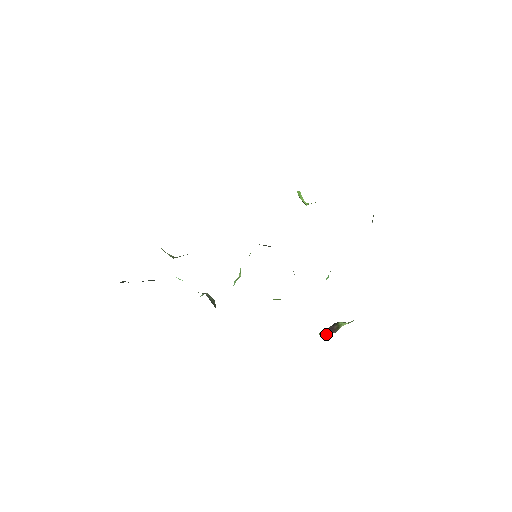
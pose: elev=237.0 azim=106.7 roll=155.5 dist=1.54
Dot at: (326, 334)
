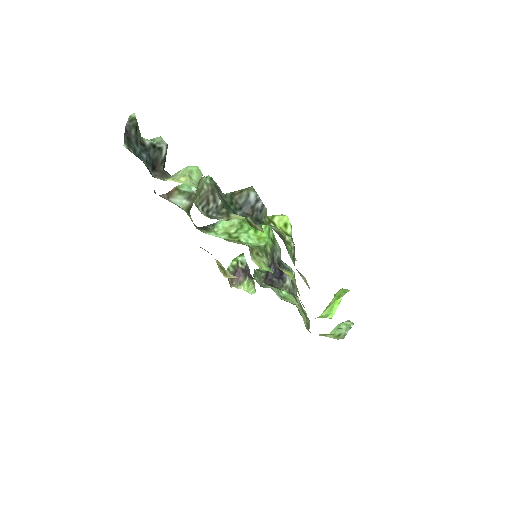
Dot at: occluded
